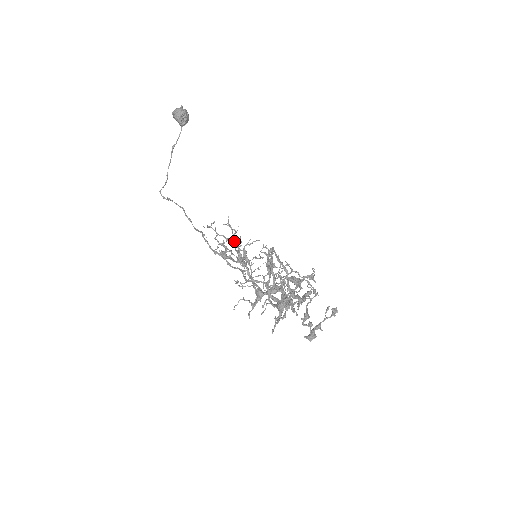
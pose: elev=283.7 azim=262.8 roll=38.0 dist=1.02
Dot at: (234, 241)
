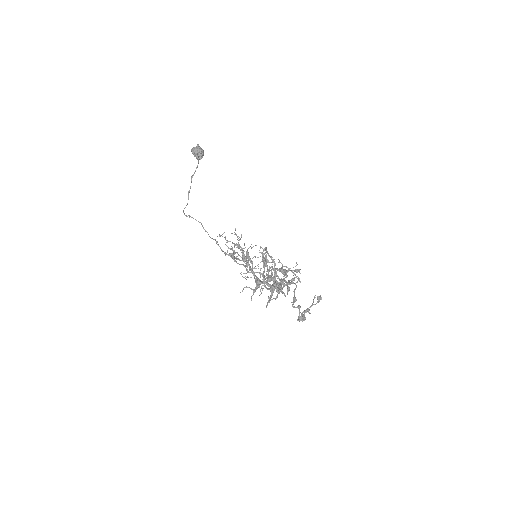
Dot at: (239, 245)
